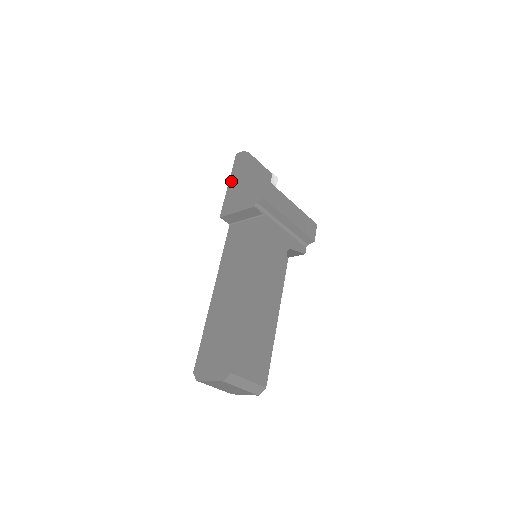
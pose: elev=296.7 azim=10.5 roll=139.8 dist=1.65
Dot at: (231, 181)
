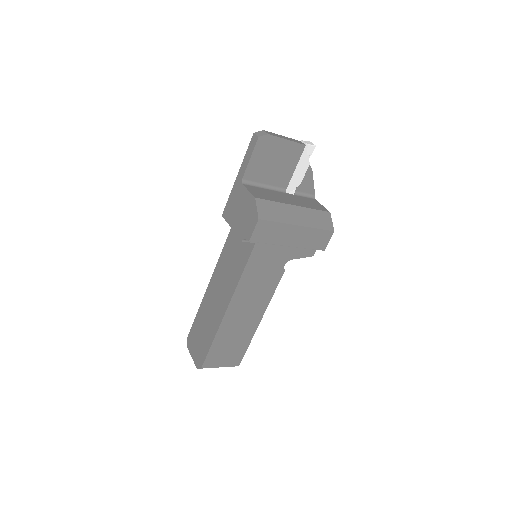
Dot at: (239, 175)
